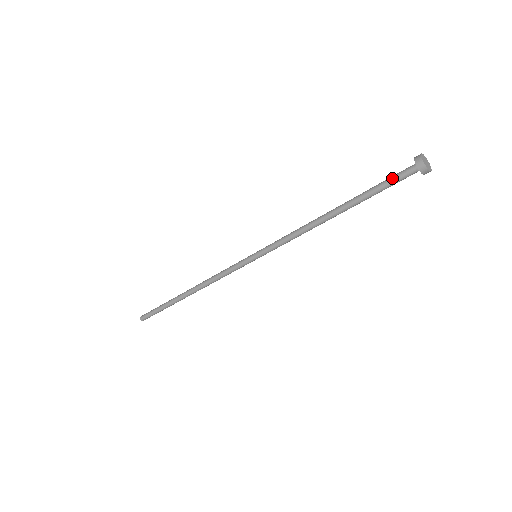
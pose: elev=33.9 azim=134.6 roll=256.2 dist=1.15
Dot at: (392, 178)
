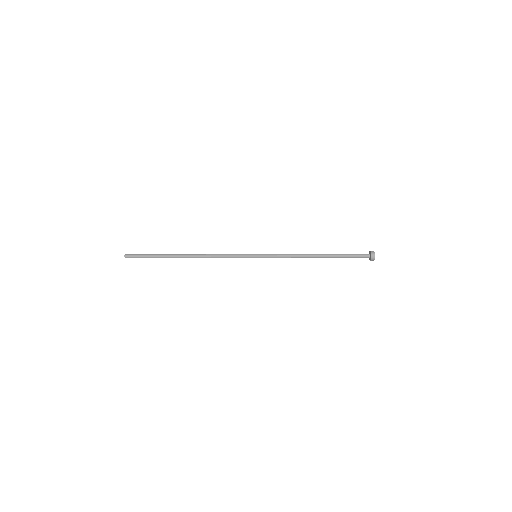
Dot at: (356, 254)
